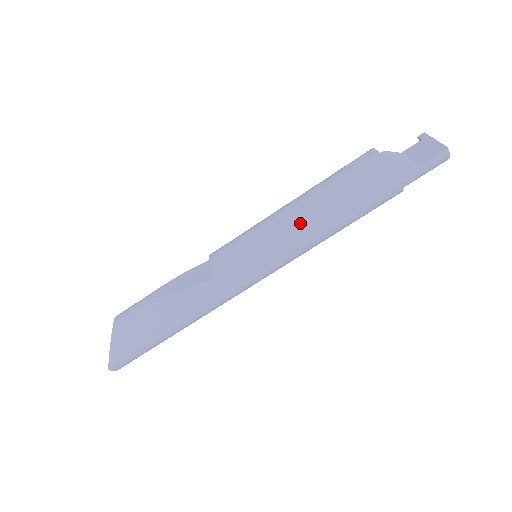
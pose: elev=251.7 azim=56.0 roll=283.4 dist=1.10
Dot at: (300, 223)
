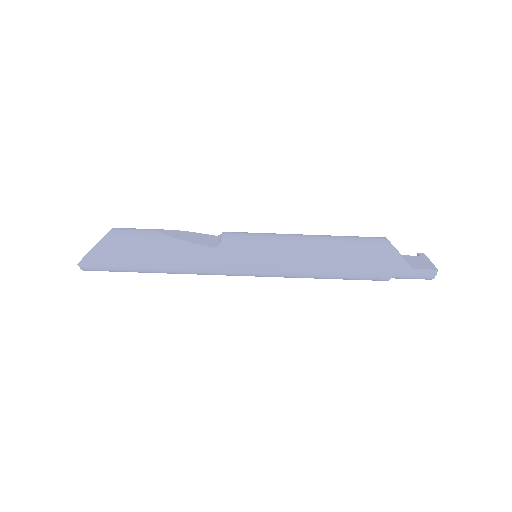
Dot at: (308, 252)
